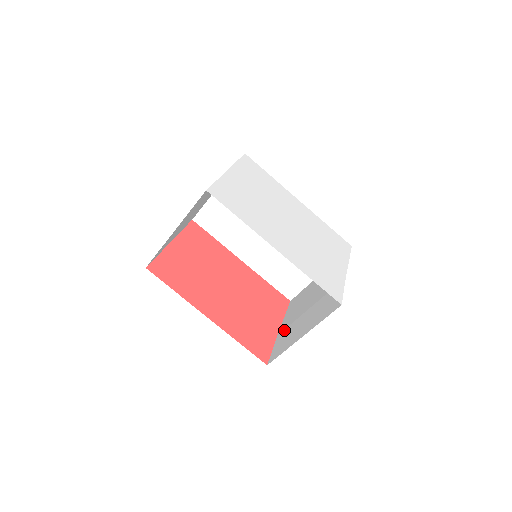
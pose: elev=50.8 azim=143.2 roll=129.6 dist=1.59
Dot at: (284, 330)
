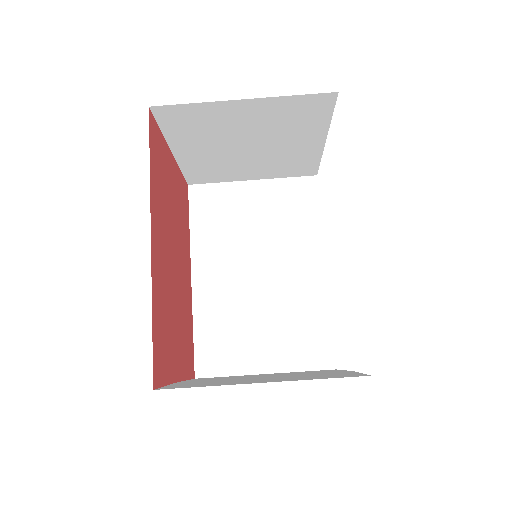
Dot at: occluded
